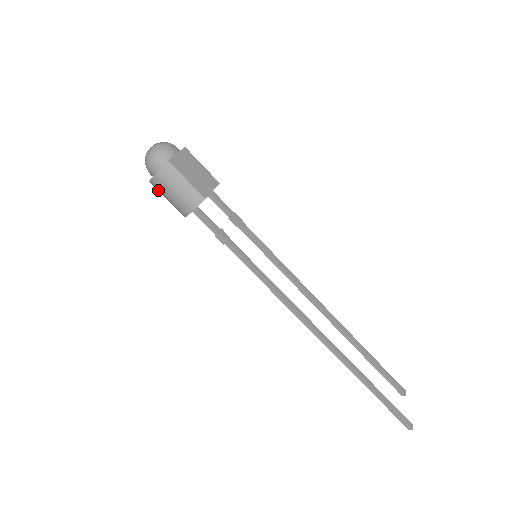
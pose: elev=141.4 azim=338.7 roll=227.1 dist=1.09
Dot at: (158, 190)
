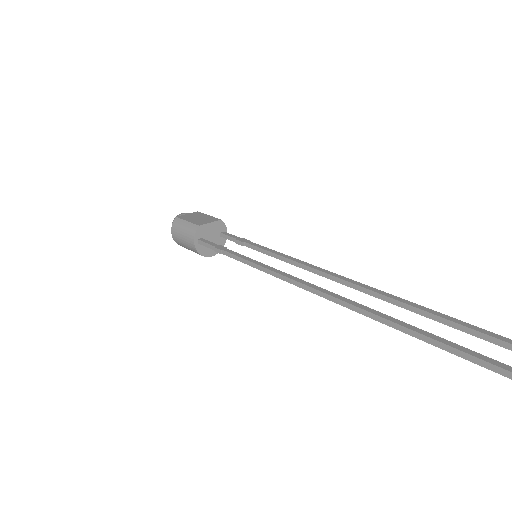
Dot at: (181, 245)
